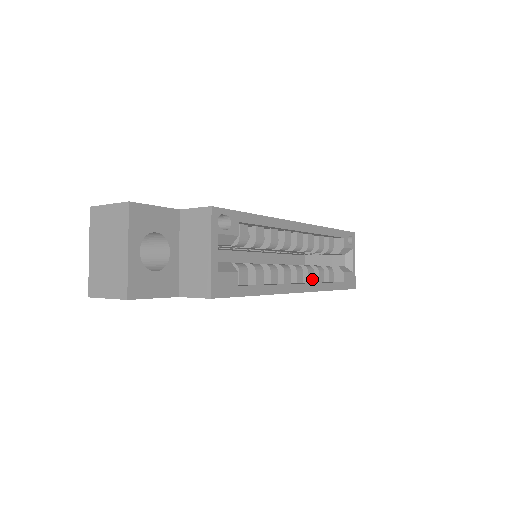
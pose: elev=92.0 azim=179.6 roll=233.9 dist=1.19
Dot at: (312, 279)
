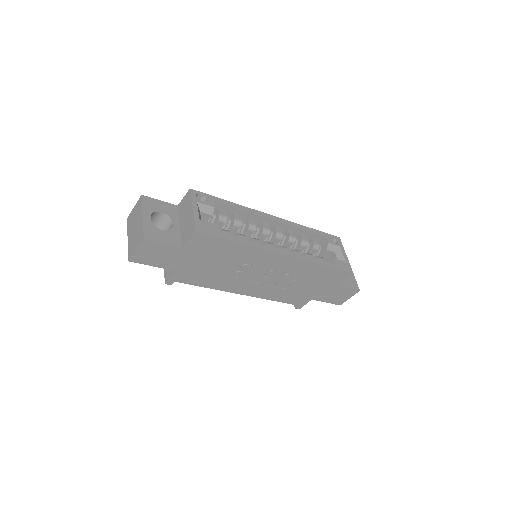
Dot at: occluded
